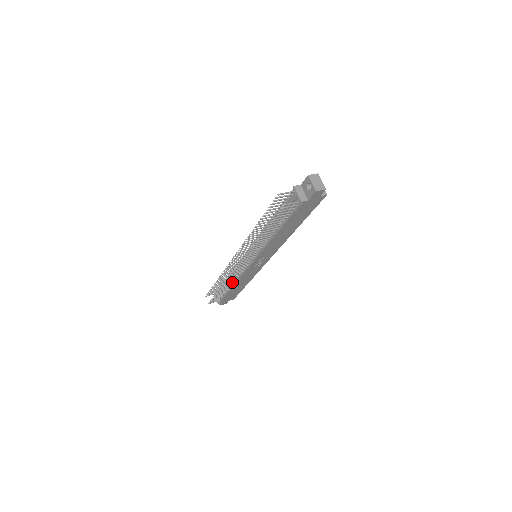
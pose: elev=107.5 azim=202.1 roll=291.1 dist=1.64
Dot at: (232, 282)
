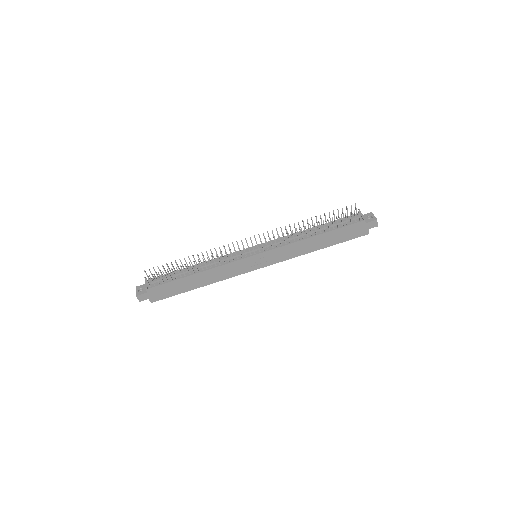
Dot at: (207, 266)
